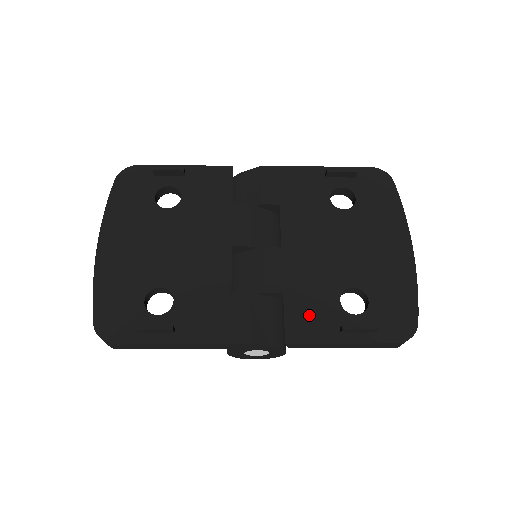
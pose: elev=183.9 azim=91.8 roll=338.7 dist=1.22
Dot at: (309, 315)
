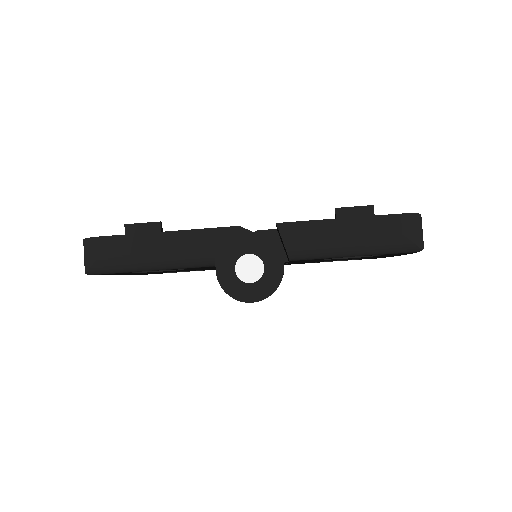
Dot at: occluded
